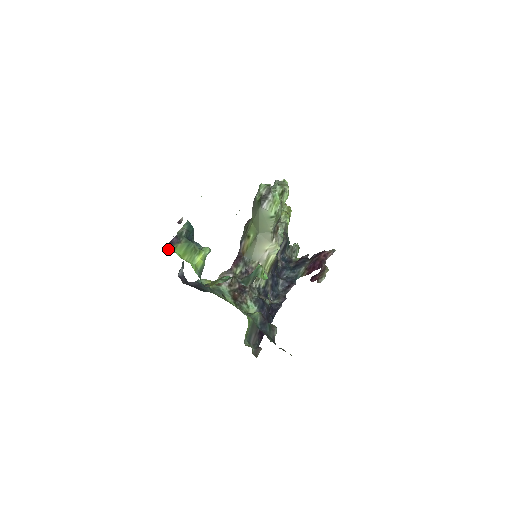
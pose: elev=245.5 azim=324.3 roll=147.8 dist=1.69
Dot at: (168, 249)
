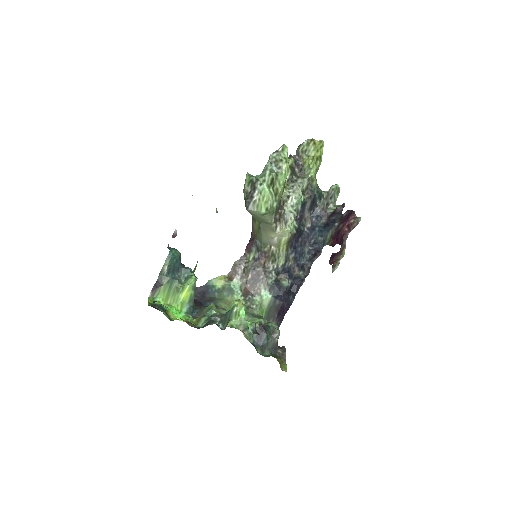
Dot at: (152, 295)
